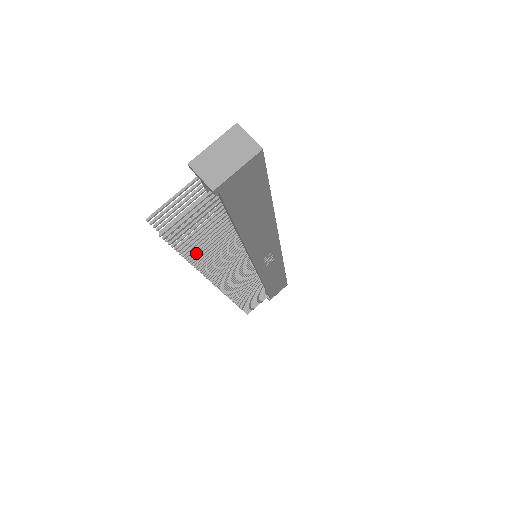
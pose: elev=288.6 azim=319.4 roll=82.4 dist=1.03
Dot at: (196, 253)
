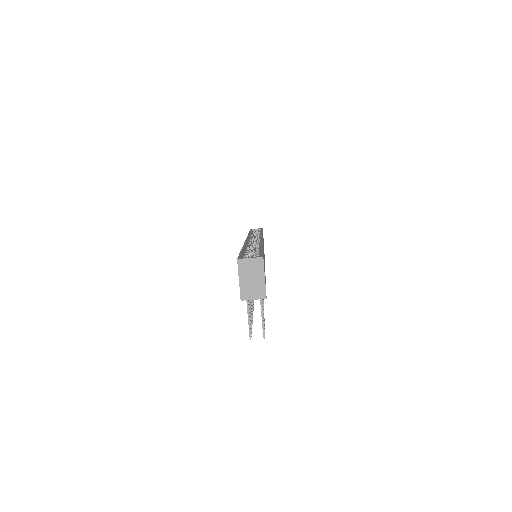
Dot at: occluded
